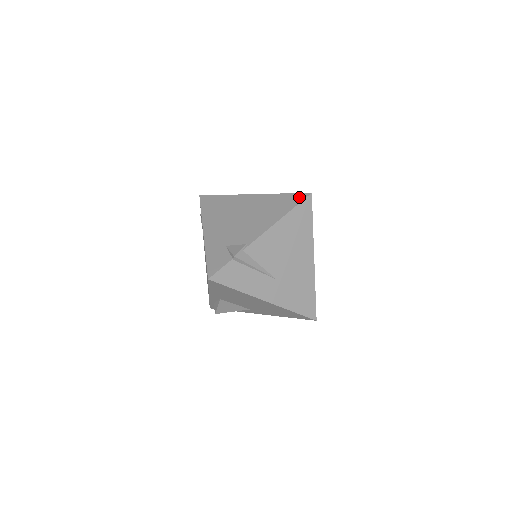
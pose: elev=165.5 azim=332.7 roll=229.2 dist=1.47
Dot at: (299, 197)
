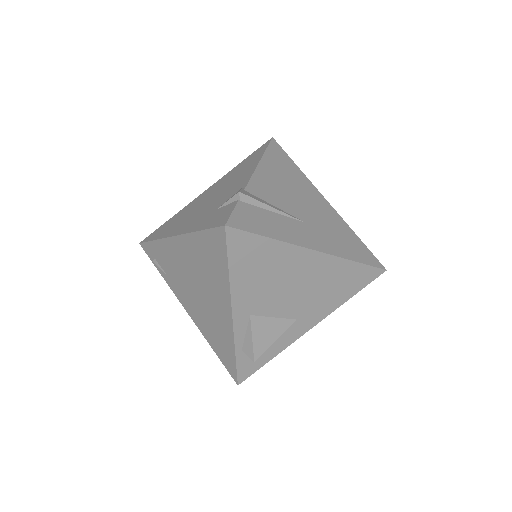
Dot at: (262, 146)
